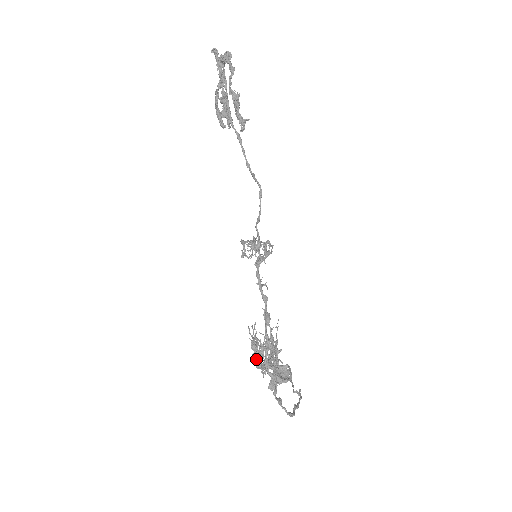
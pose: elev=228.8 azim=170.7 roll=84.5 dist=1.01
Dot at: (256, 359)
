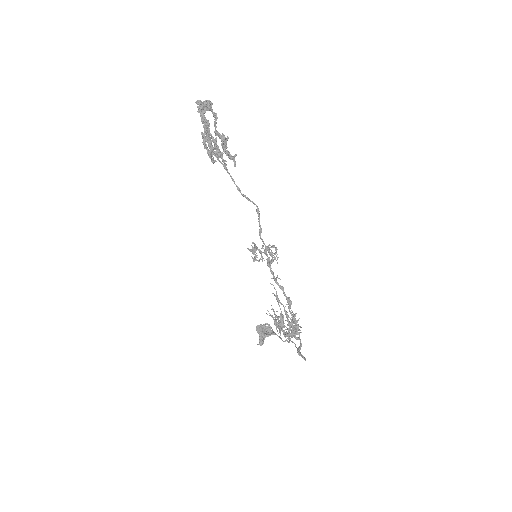
Dot at: (280, 331)
